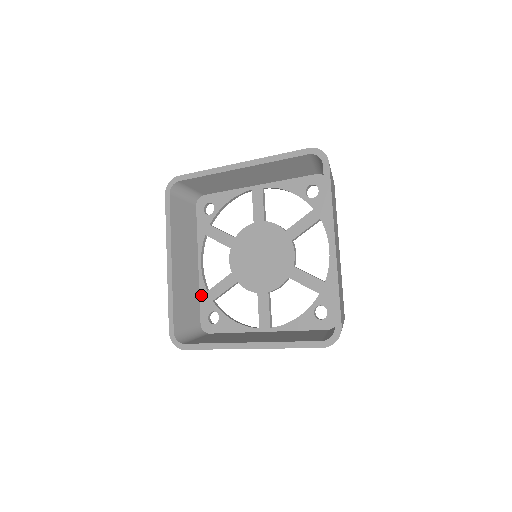
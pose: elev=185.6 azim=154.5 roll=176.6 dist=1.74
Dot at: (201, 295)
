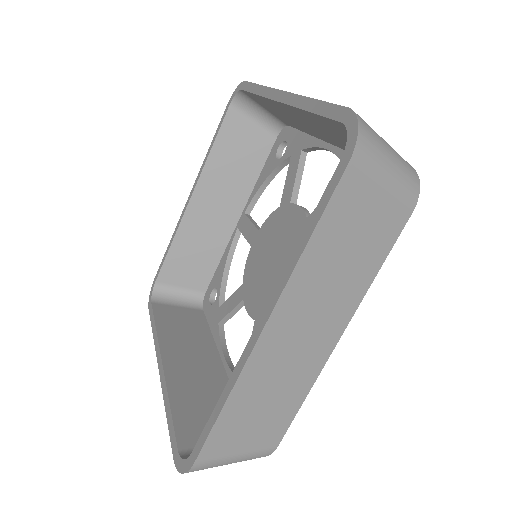
Dot at: occluded
